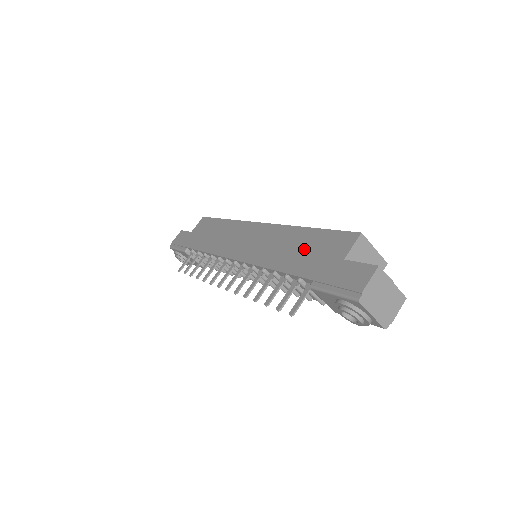
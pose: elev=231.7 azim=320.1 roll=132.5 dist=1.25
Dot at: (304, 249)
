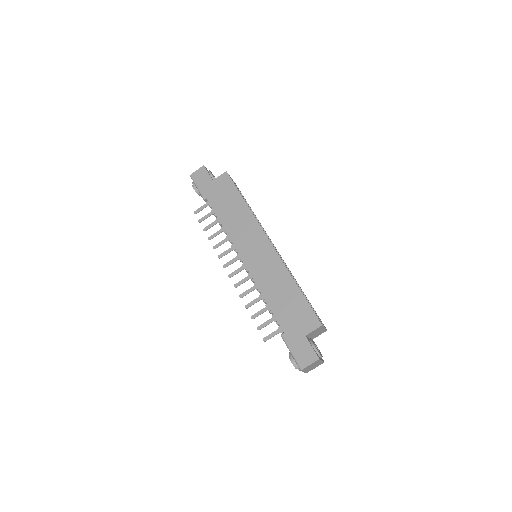
Dot at: (288, 302)
